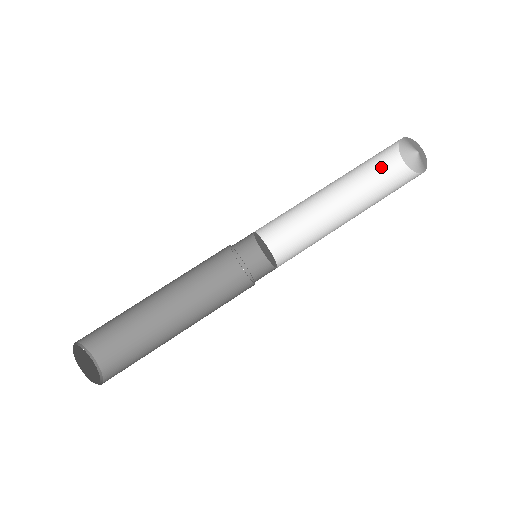
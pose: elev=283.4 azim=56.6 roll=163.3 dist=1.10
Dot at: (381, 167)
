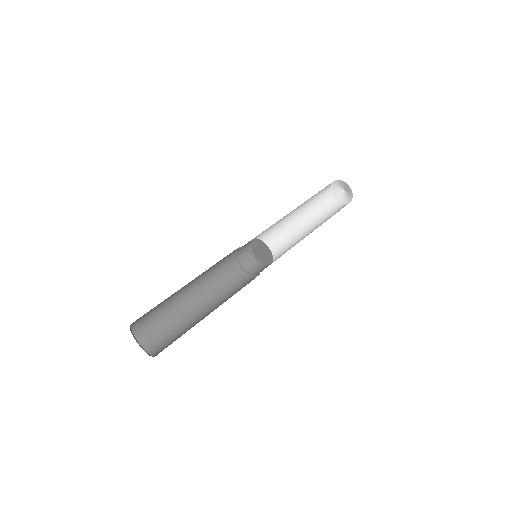
Dot at: (334, 212)
